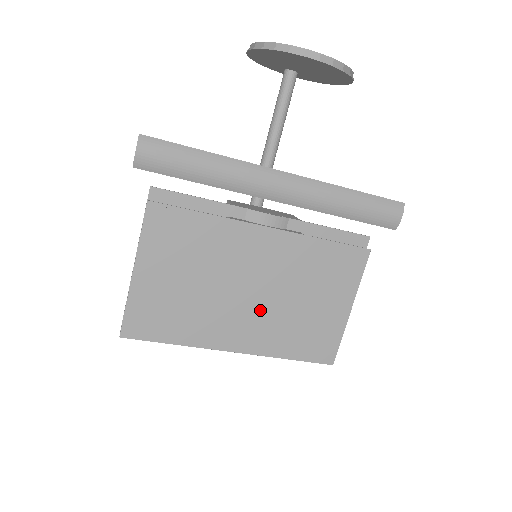
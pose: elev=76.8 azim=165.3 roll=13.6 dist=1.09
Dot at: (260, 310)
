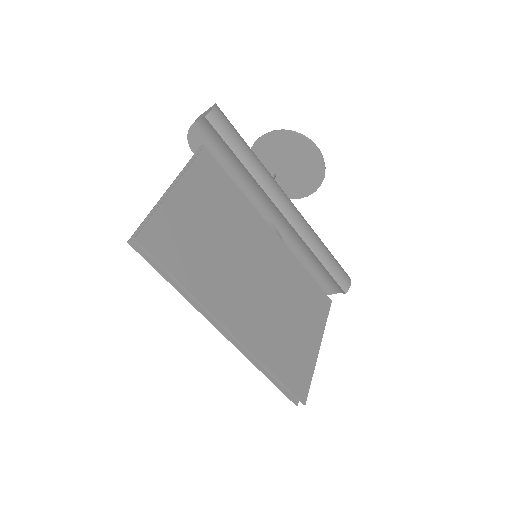
Dot at: (259, 300)
